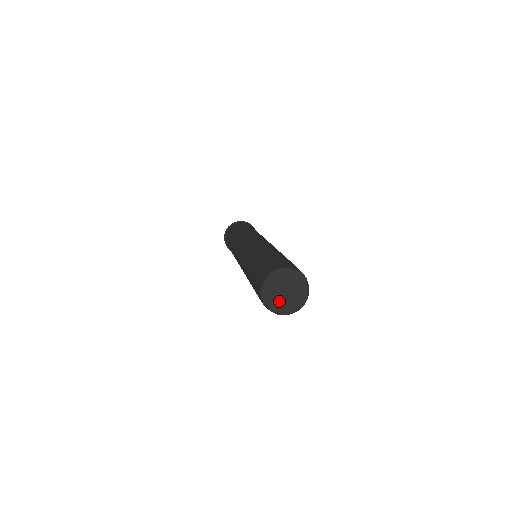
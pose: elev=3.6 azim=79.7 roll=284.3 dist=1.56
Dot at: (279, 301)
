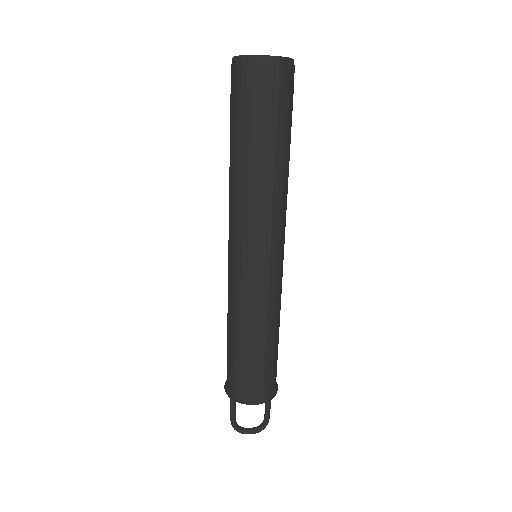
Dot at: occluded
